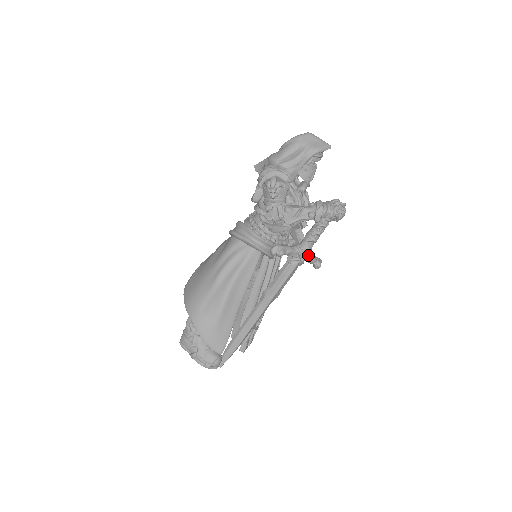
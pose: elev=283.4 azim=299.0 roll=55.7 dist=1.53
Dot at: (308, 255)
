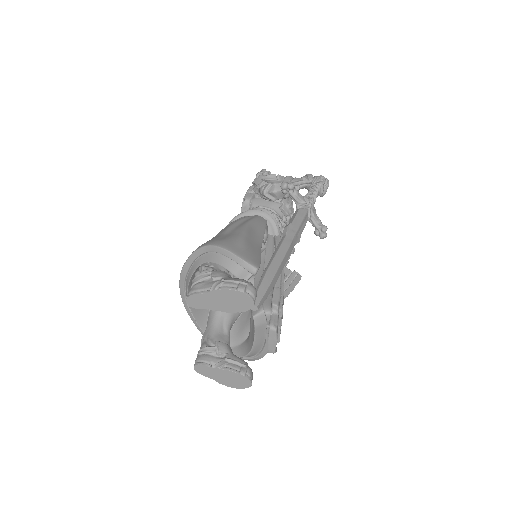
Dot at: (313, 207)
